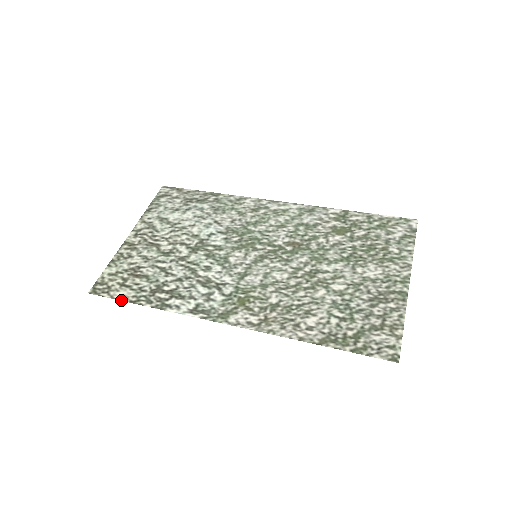
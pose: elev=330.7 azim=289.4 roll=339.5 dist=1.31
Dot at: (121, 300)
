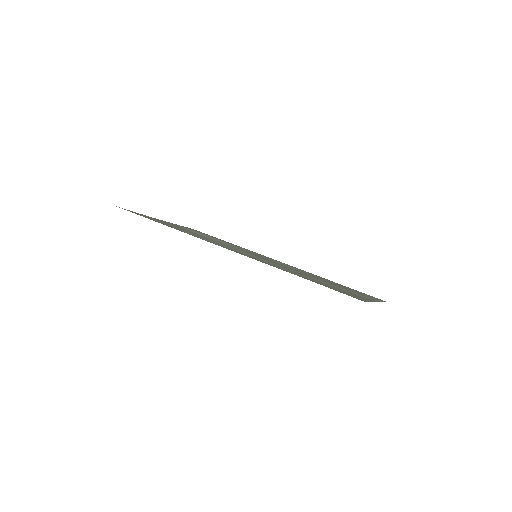
Dot at: occluded
